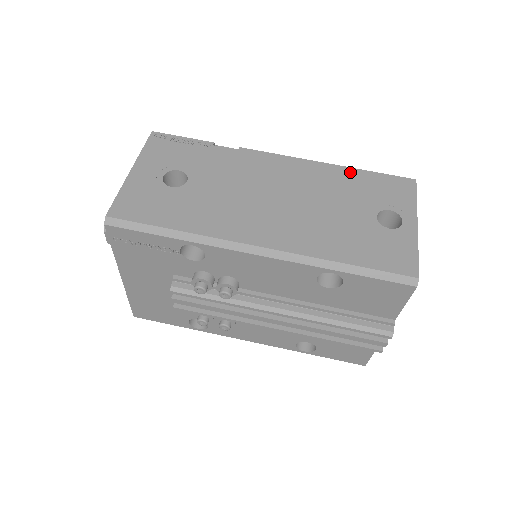
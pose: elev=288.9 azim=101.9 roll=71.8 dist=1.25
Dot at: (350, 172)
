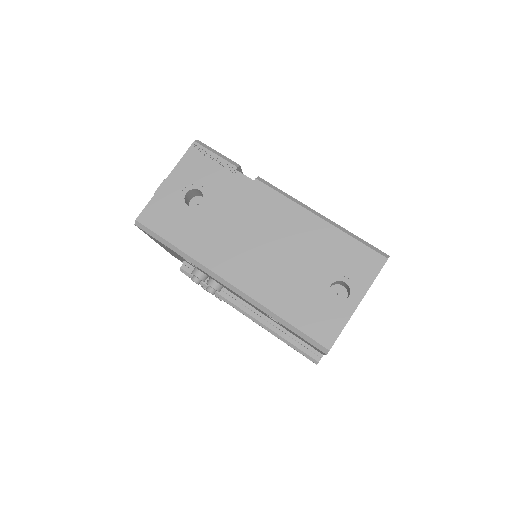
Dot at: (334, 233)
